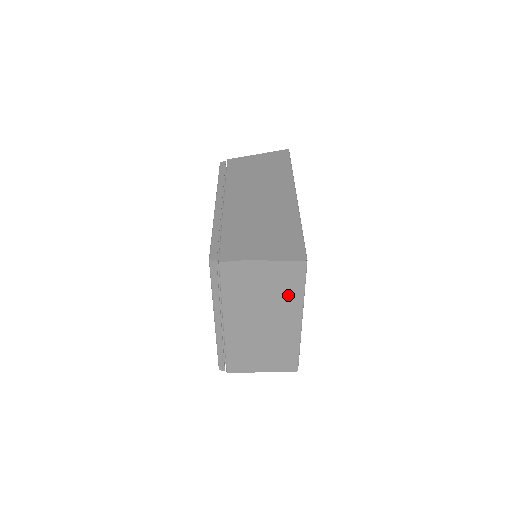
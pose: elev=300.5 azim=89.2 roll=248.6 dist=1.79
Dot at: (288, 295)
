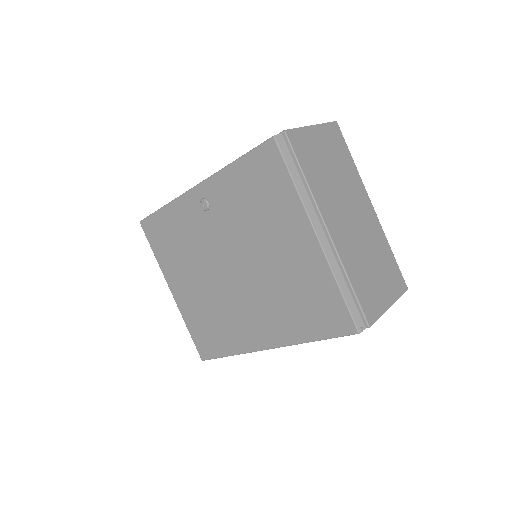
Dot at: (347, 169)
